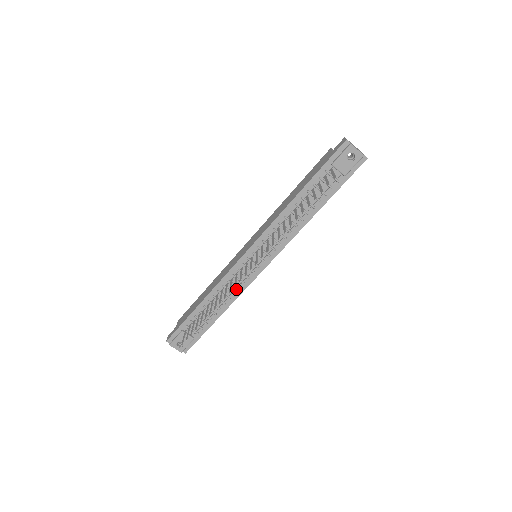
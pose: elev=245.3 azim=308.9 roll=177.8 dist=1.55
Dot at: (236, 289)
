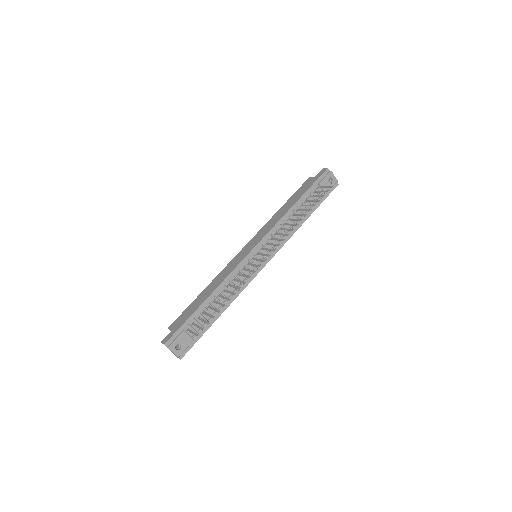
Dot at: (241, 284)
